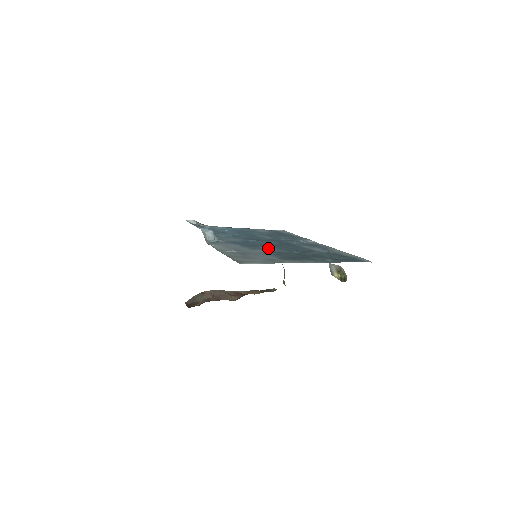
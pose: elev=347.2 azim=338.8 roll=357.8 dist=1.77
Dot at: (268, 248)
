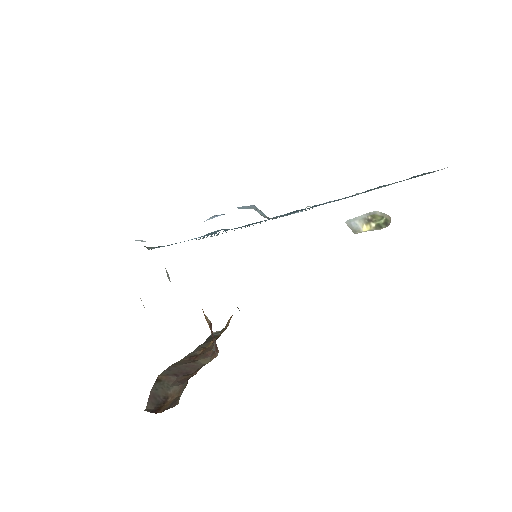
Dot at: occluded
